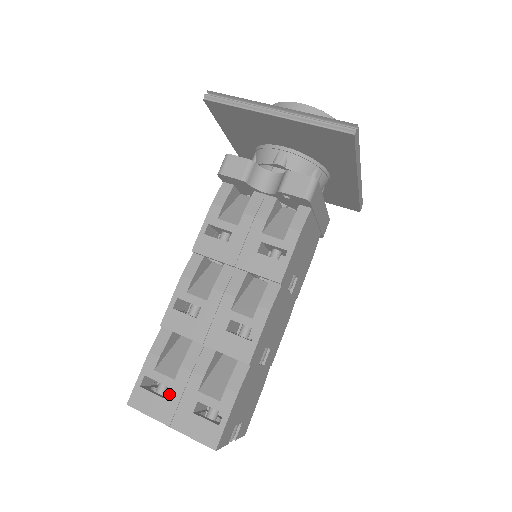
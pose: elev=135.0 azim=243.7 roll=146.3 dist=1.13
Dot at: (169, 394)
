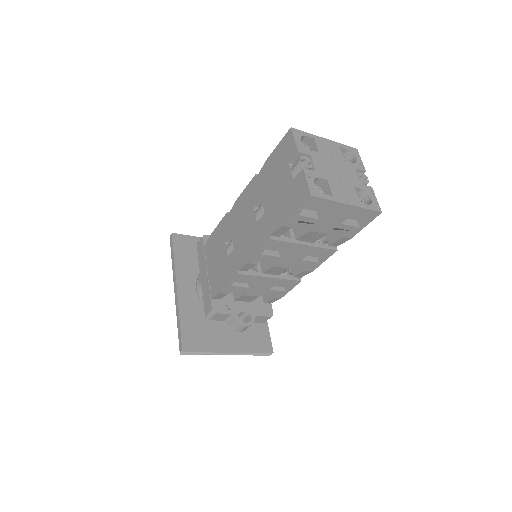
Dot at: occluded
